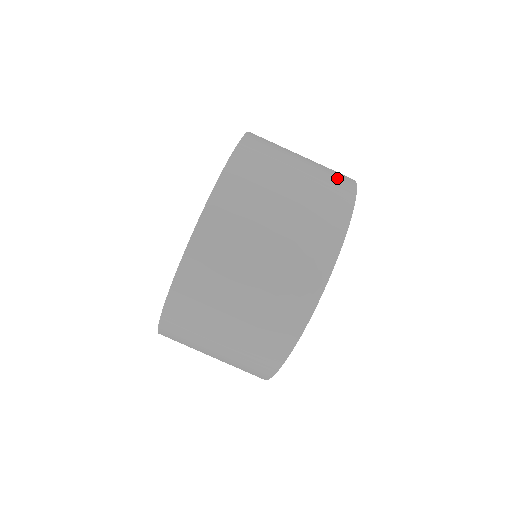
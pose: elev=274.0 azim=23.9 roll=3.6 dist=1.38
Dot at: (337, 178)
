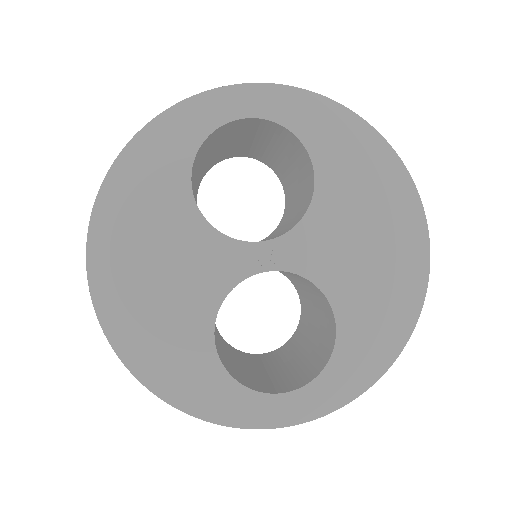
Dot at: occluded
